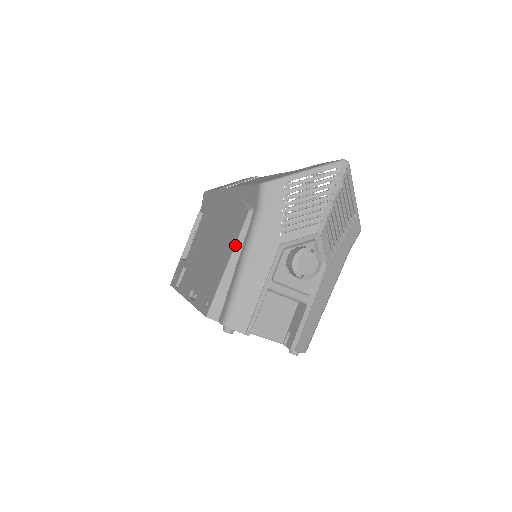
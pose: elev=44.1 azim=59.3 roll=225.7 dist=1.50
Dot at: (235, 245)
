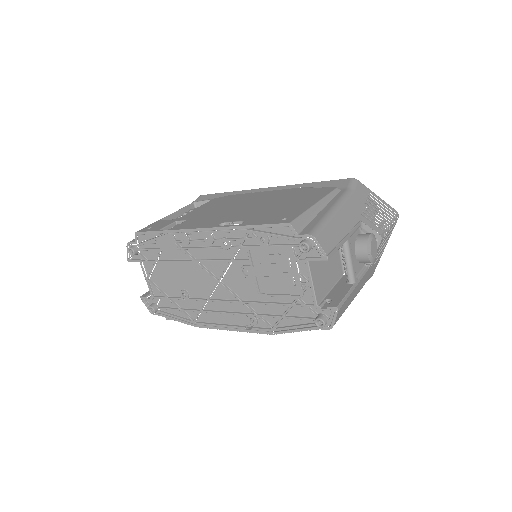
Dot at: (324, 197)
